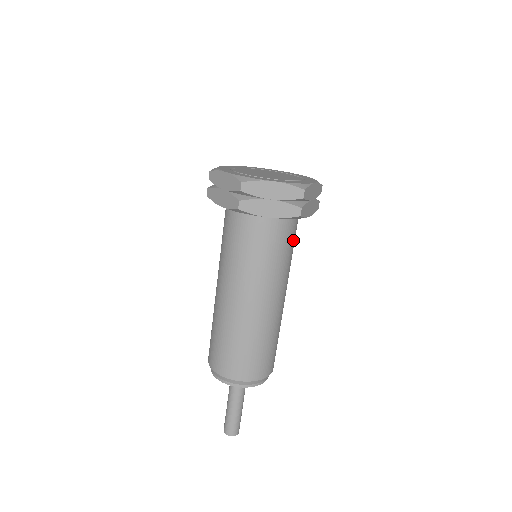
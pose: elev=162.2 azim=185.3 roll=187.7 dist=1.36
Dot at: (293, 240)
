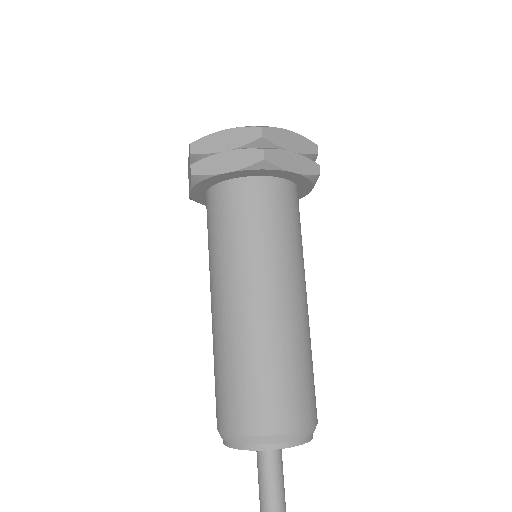
Dot at: occluded
